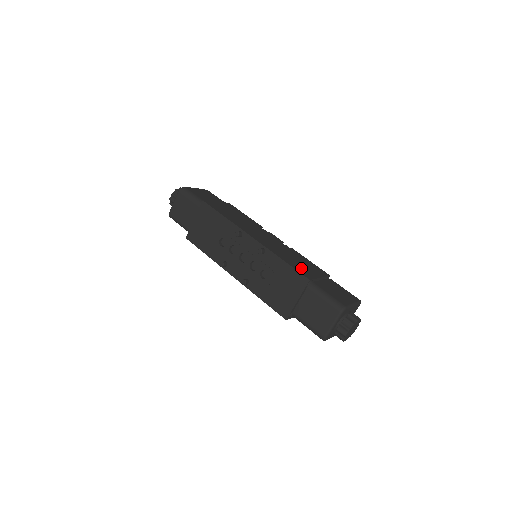
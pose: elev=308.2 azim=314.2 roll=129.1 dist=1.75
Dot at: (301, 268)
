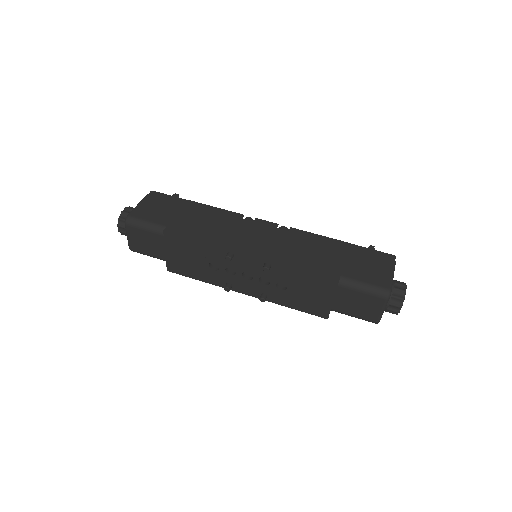
Dot at: (320, 264)
